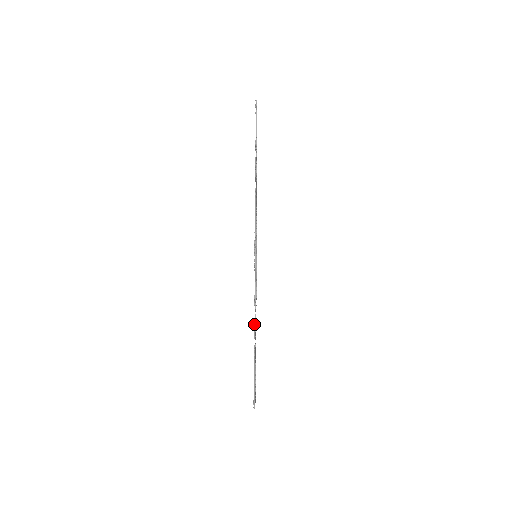
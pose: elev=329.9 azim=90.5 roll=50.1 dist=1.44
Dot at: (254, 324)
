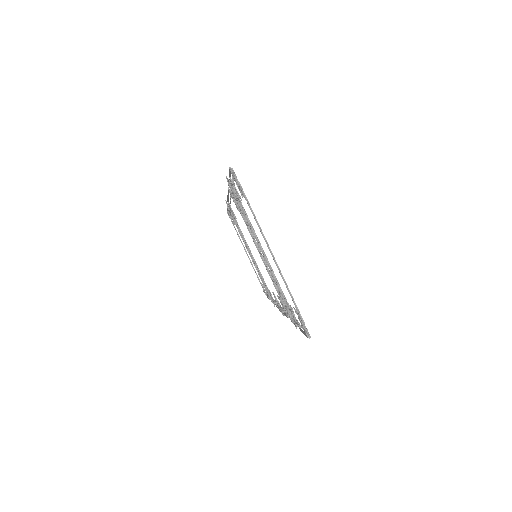
Dot at: occluded
